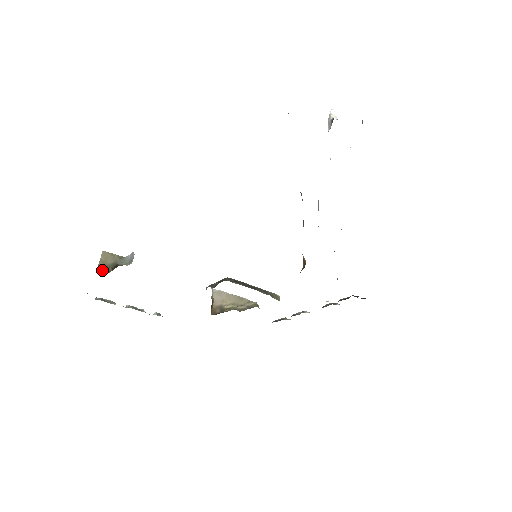
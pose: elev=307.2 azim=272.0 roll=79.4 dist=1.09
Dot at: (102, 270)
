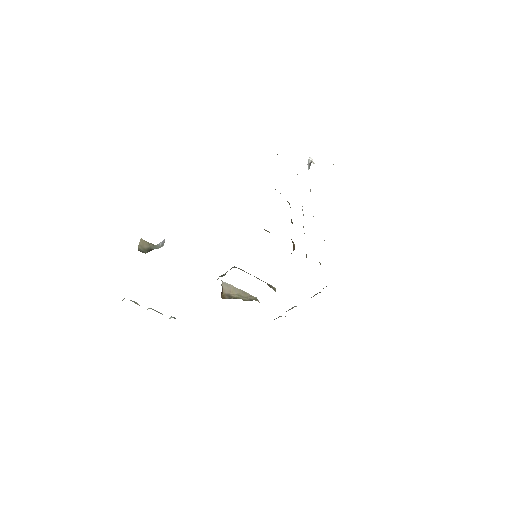
Dot at: (140, 251)
